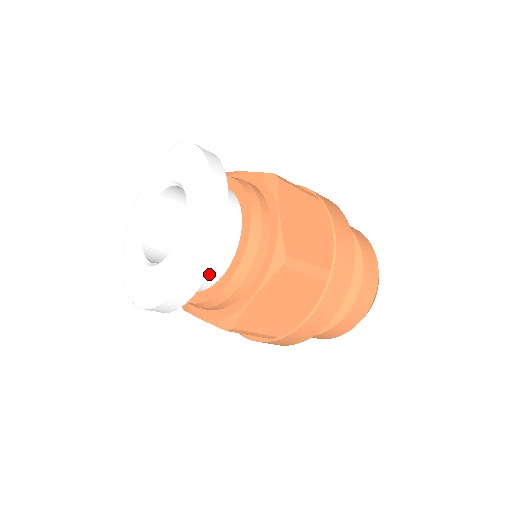
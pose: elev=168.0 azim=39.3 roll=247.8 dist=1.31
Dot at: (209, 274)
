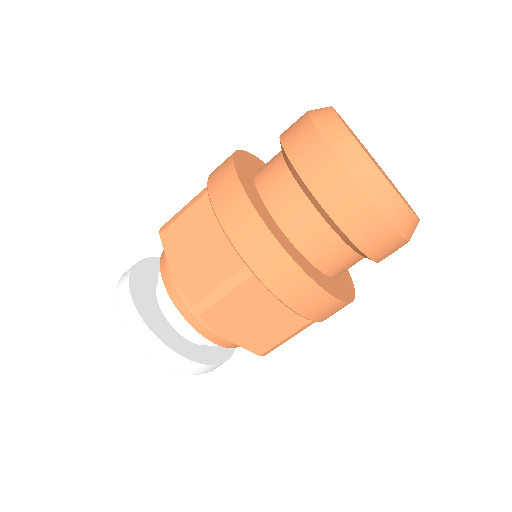
Dot at: occluded
